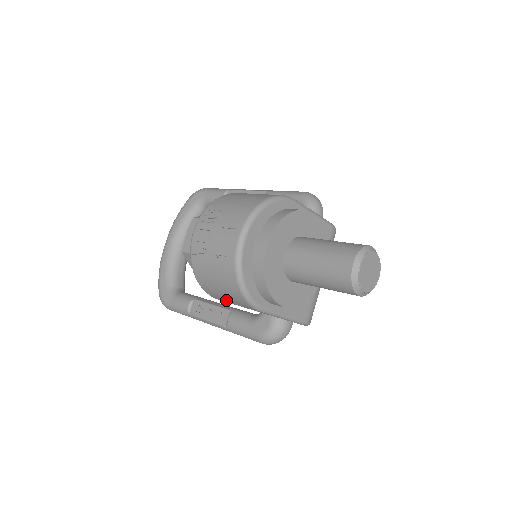
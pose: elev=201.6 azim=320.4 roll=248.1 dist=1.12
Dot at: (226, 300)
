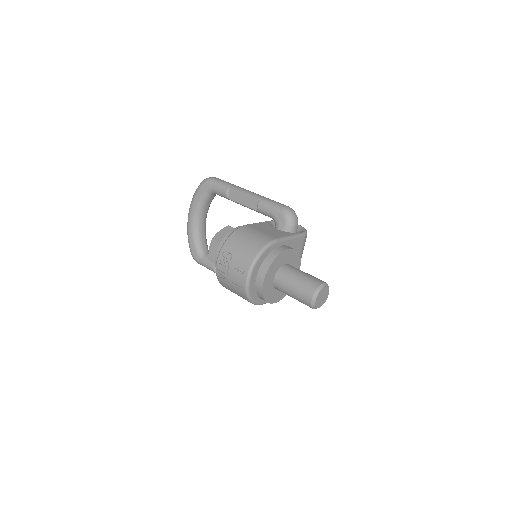
Dot at: occluded
